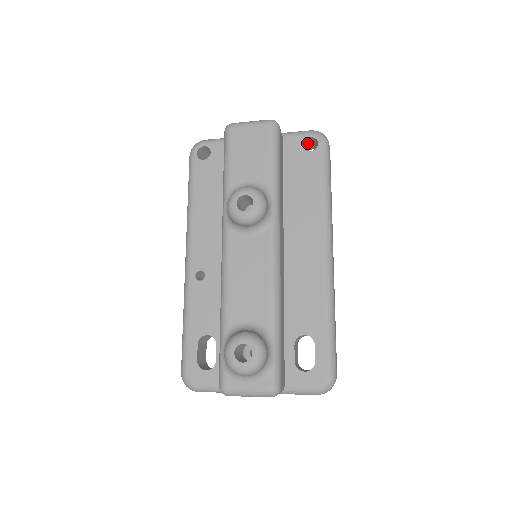
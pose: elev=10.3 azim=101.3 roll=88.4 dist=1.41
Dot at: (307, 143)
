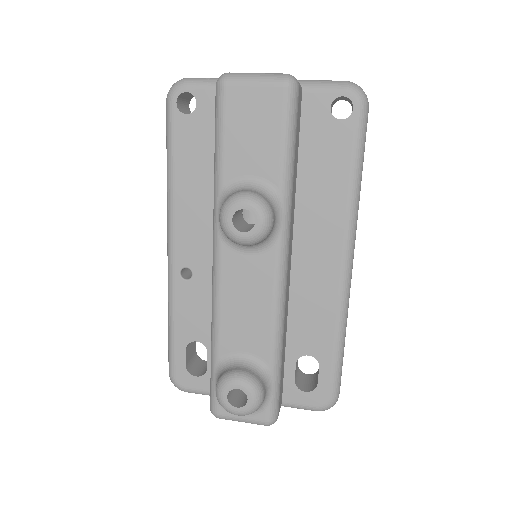
Dot at: (336, 99)
